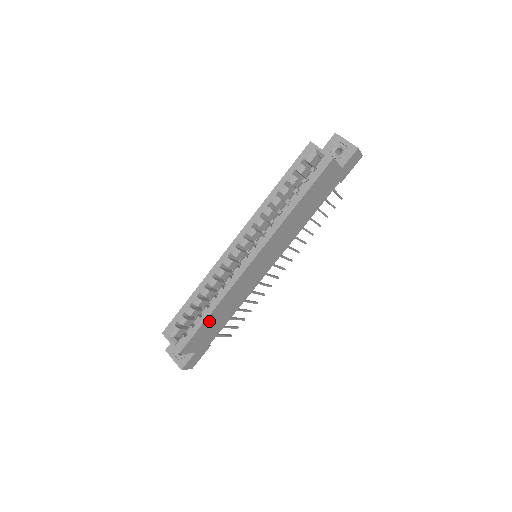
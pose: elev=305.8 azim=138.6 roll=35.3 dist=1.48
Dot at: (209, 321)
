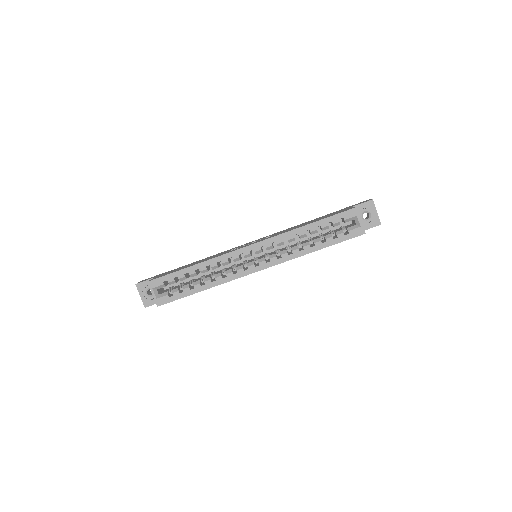
Dot at: occluded
